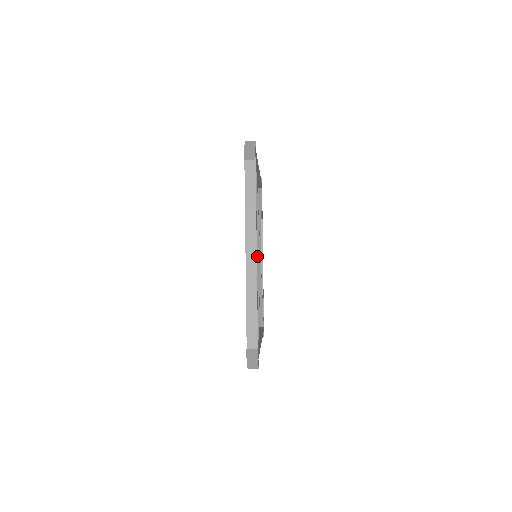
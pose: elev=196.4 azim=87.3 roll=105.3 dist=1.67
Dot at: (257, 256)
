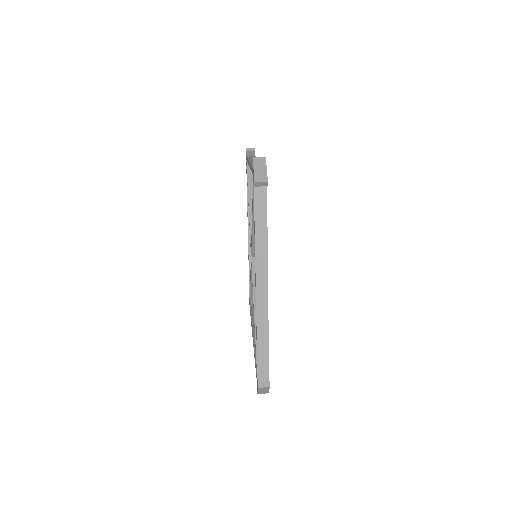
Dot at: occluded
